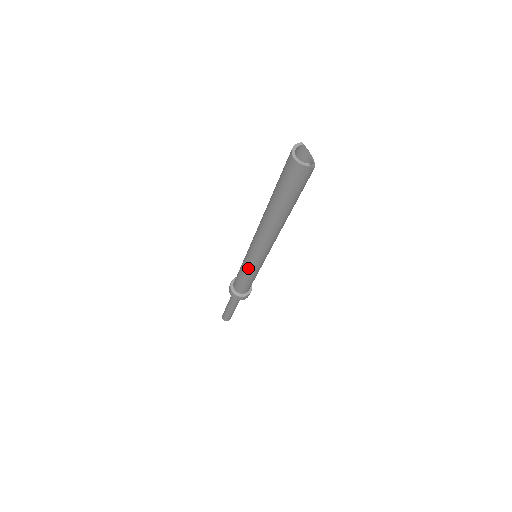
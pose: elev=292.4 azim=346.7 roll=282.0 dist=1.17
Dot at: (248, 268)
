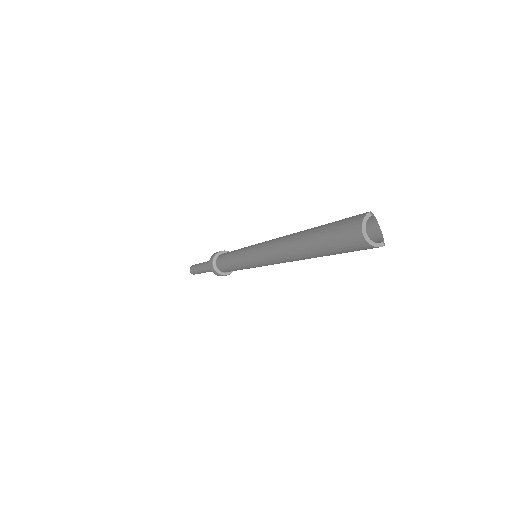
Dot at: (246, 267)
